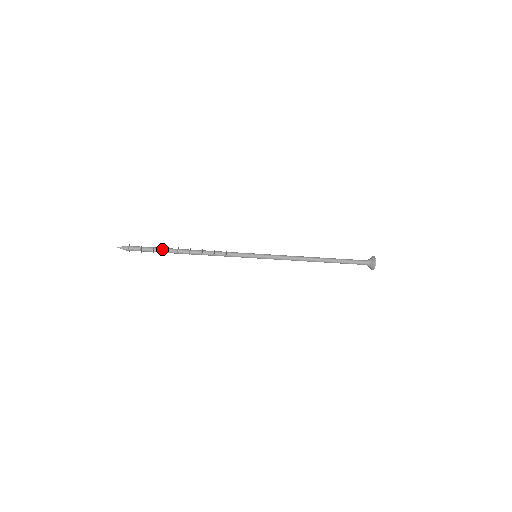
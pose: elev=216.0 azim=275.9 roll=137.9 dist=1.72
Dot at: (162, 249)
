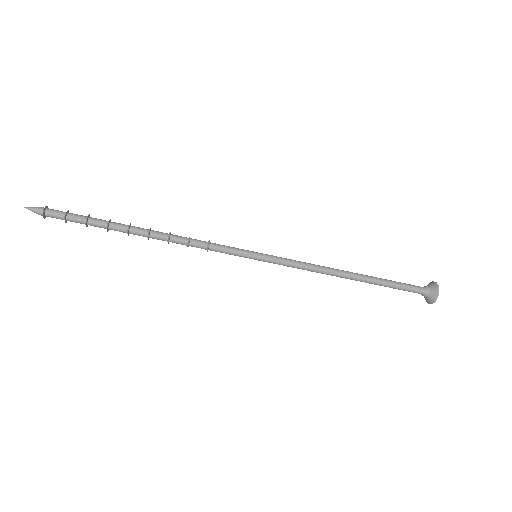
Dot at: (103, 220)
